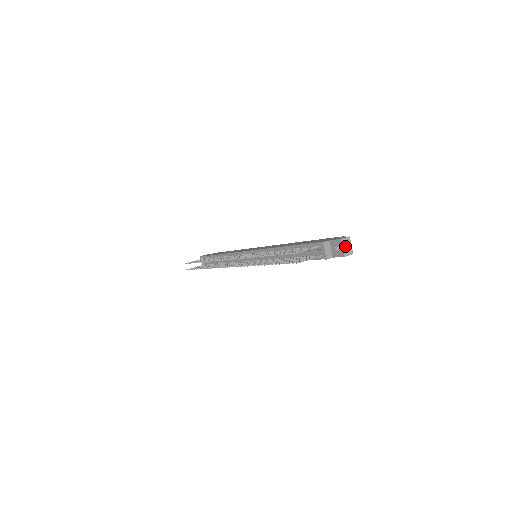
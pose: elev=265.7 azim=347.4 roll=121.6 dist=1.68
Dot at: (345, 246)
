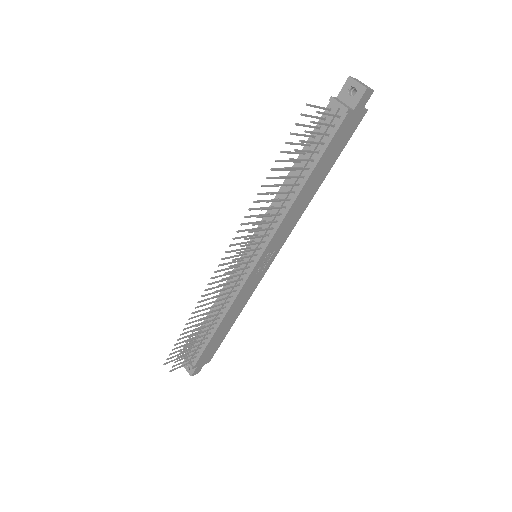
Dot at: (359, 82)
